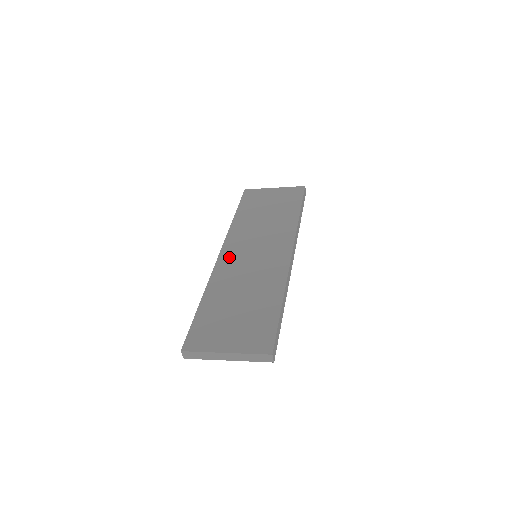
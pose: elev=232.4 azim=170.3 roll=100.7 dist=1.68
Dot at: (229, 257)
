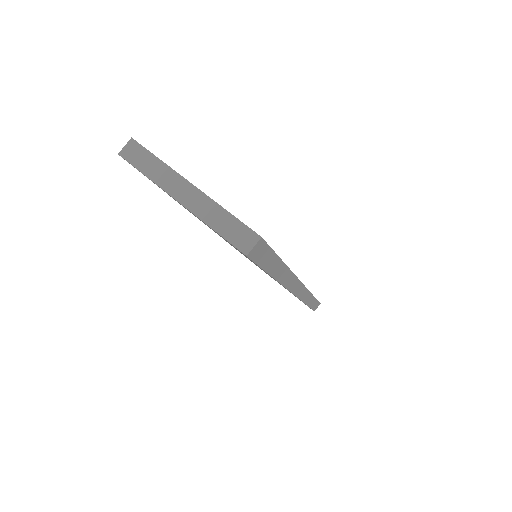
Dot at: occluded
